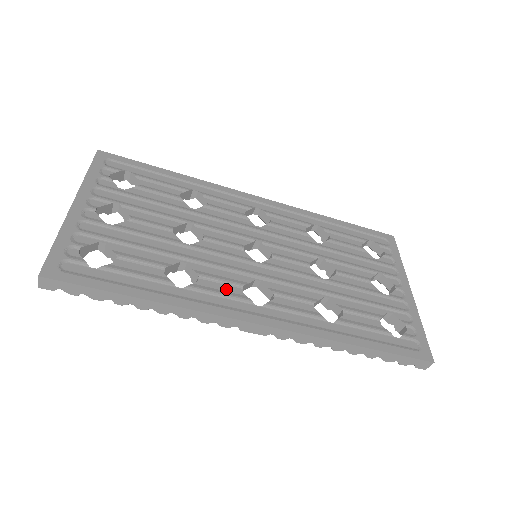
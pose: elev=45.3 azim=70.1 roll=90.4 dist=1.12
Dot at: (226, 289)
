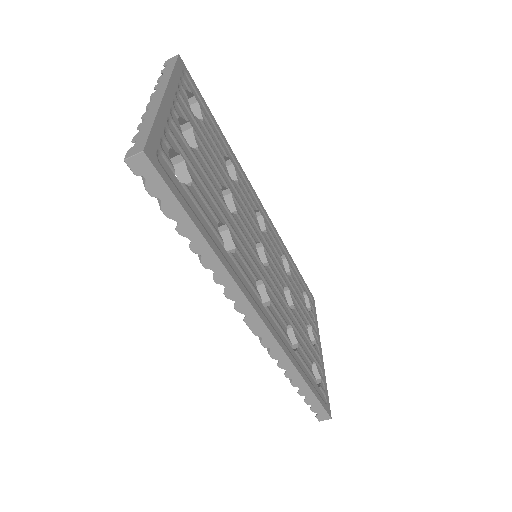
Dot at: (249, 275)
